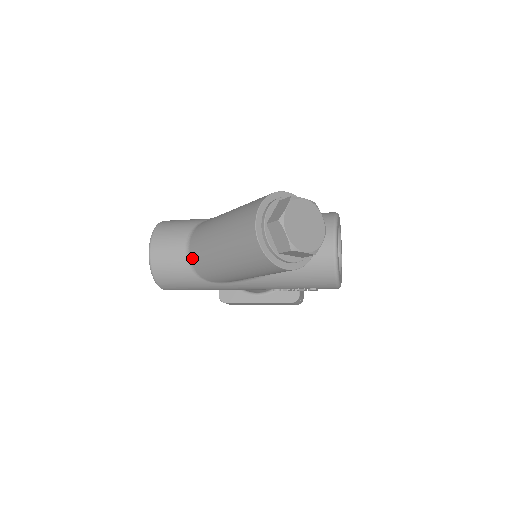
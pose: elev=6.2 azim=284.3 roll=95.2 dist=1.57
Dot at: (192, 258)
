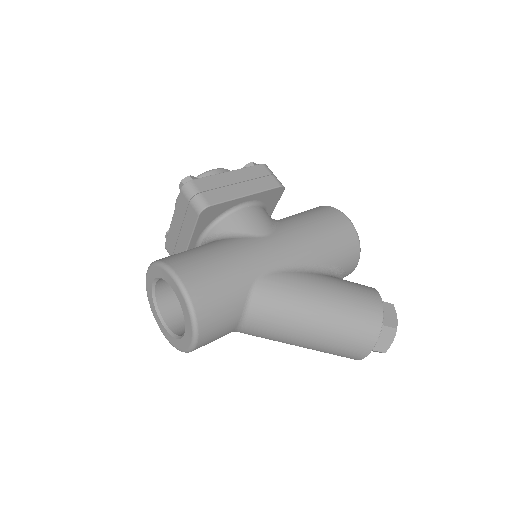
Dot at: occluded
